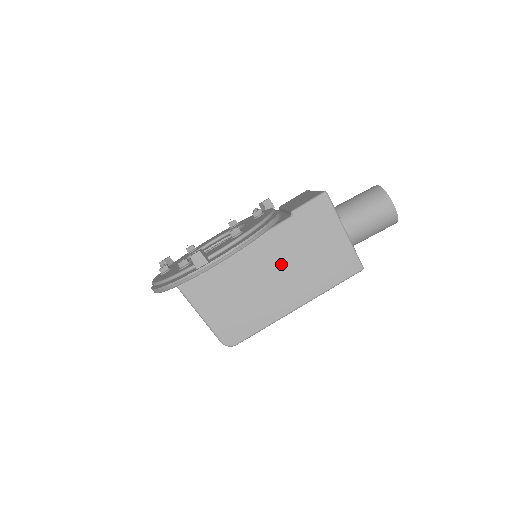
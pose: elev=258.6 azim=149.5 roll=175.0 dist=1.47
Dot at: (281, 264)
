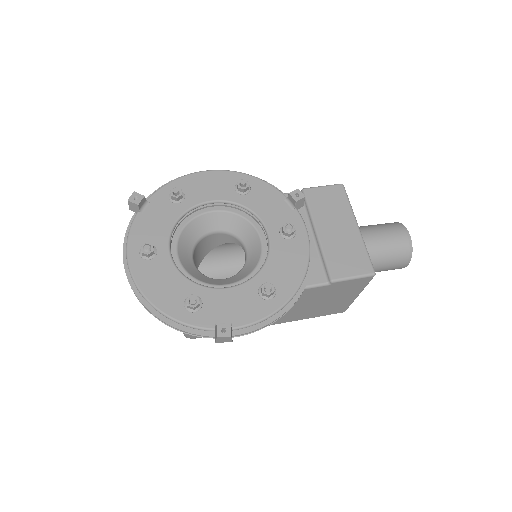
Dot at: occluded
